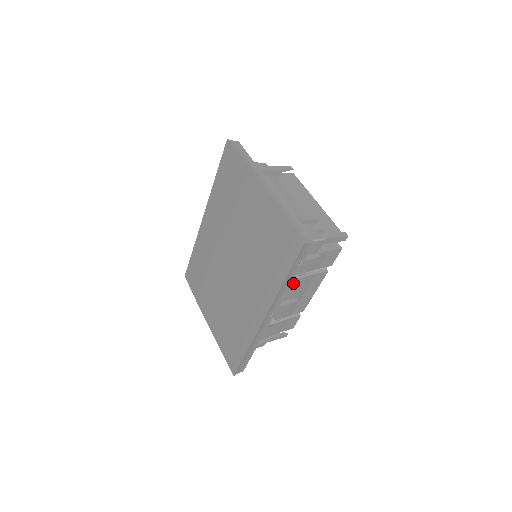
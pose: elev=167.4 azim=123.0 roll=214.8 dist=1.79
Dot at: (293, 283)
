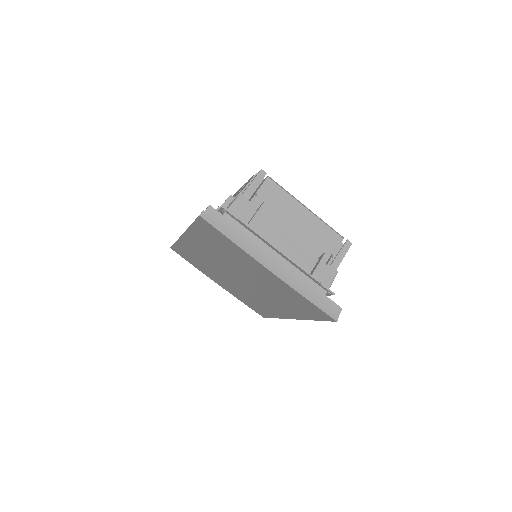
Dot at: occluded
